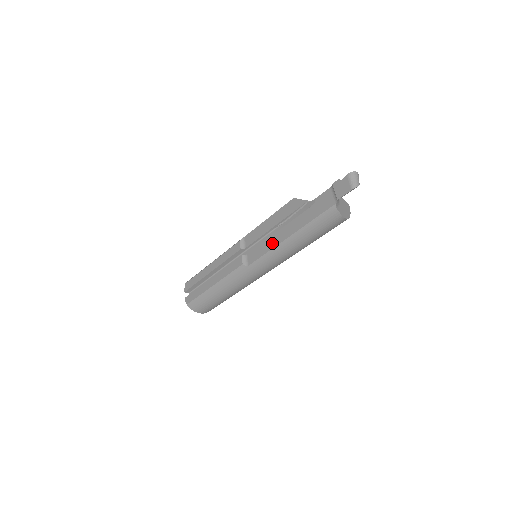
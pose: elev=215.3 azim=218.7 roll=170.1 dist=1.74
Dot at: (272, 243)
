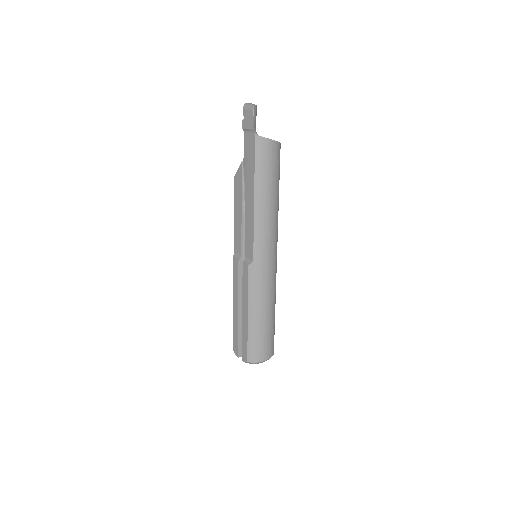
Dot at: (250, 221)
